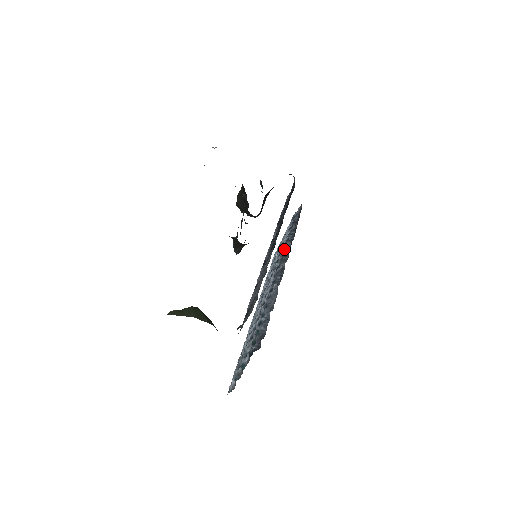
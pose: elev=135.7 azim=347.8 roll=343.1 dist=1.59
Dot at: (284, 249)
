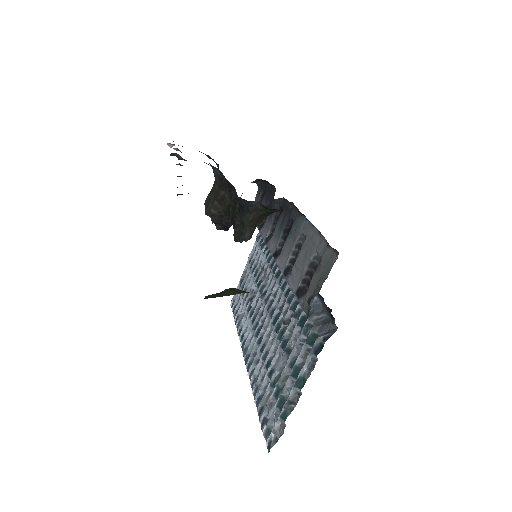
Dot at: occluded
